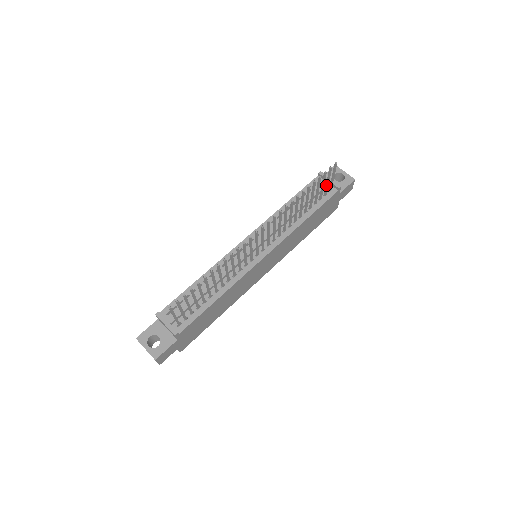
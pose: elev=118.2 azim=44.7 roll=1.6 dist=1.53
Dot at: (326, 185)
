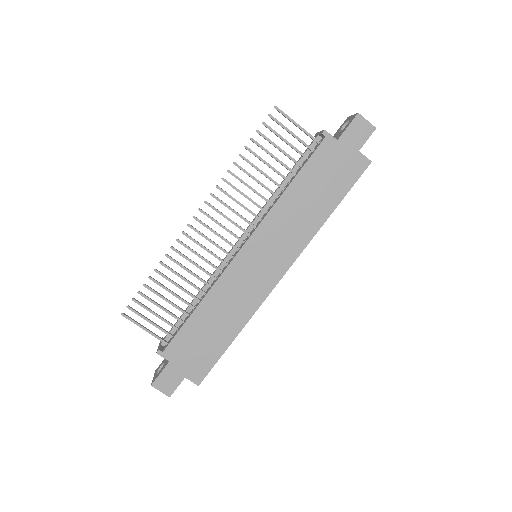
Dot at: occluded
